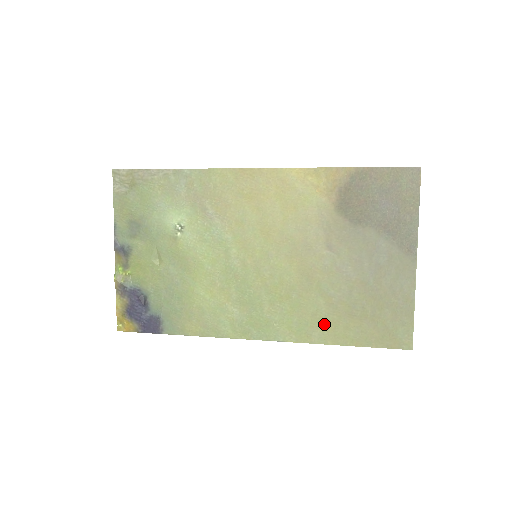
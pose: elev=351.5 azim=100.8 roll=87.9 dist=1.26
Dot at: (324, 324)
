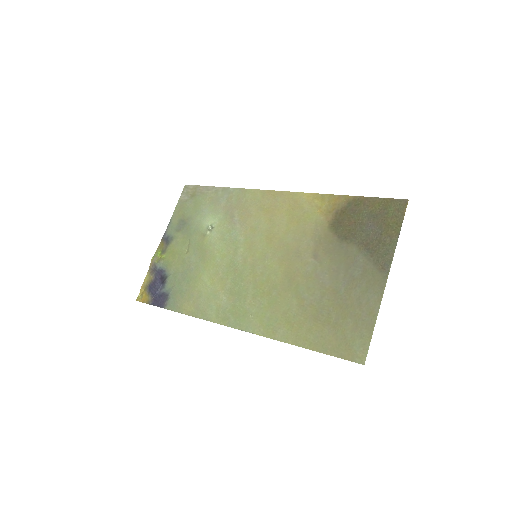
Dot at: (291, 323)
